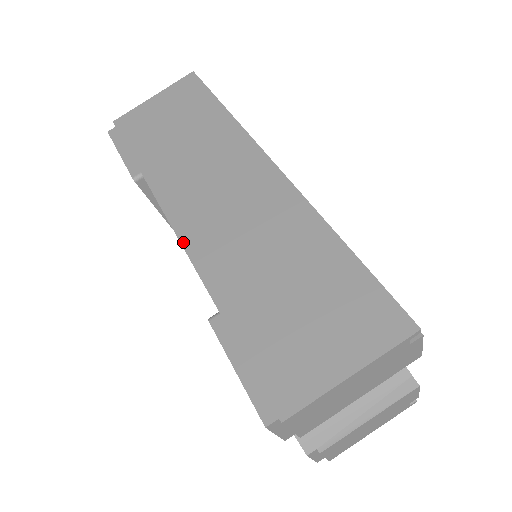
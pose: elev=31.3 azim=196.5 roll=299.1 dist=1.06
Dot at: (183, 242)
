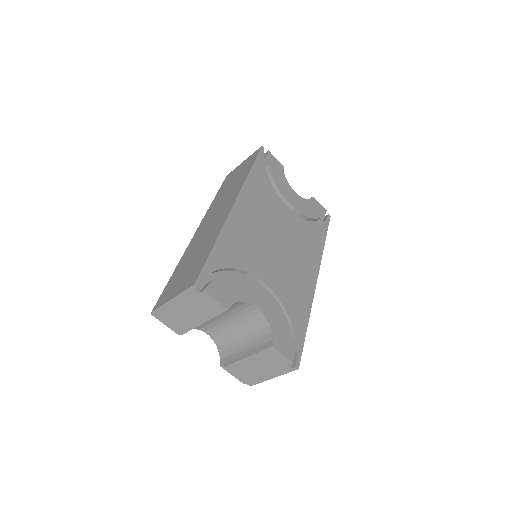
Dot at: (193, 237)
